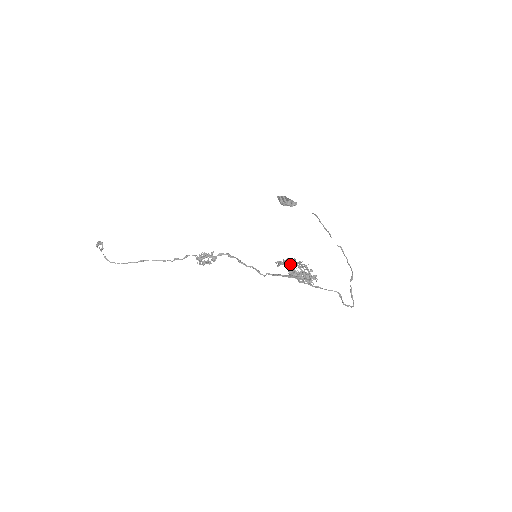
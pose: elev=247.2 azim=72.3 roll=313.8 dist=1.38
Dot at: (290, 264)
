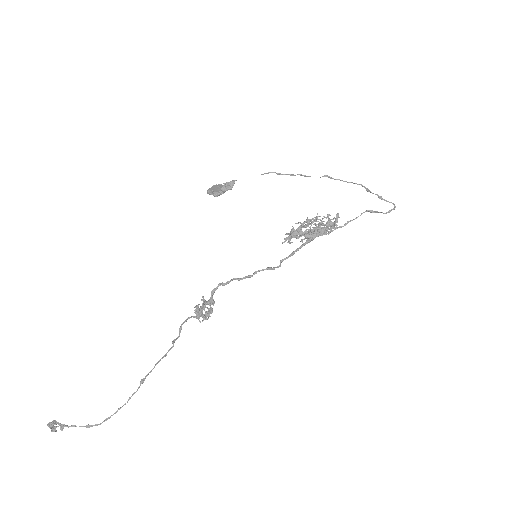
Dot at: (300, 230)
